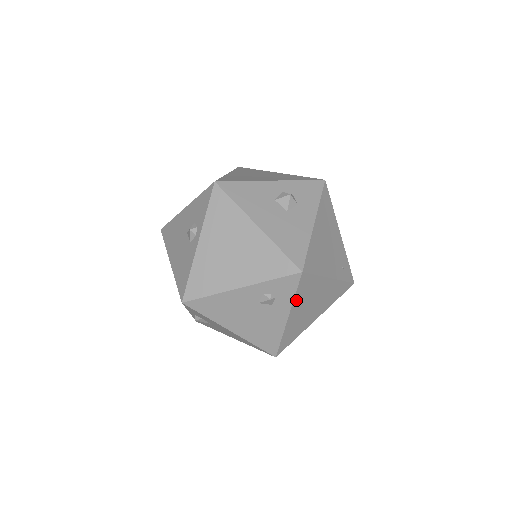
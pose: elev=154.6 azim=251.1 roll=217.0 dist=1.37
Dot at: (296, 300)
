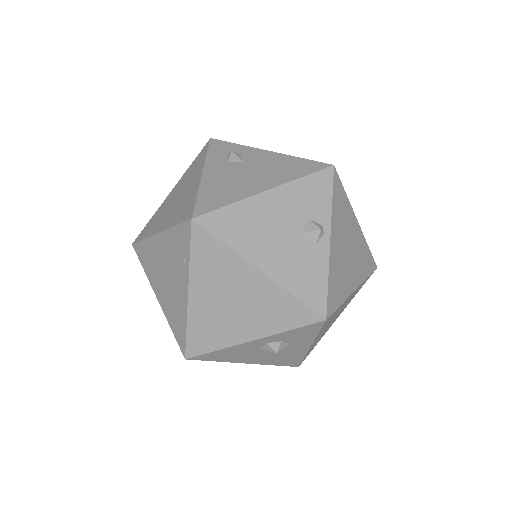
Dot at: occluded
